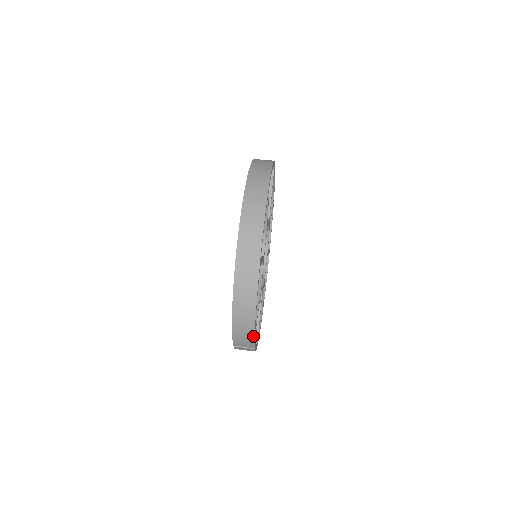
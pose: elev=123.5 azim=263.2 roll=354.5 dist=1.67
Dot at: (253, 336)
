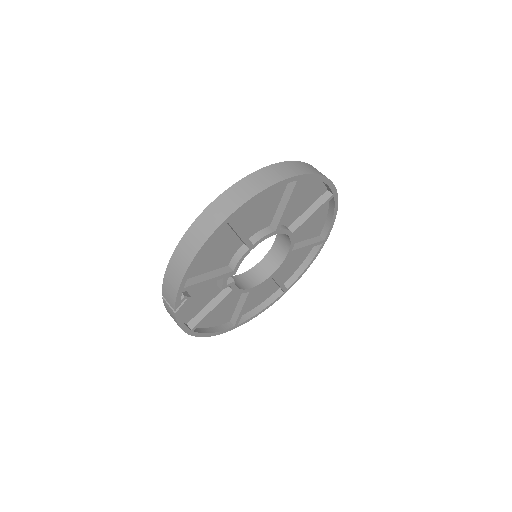
Dot at: (177, 289)
